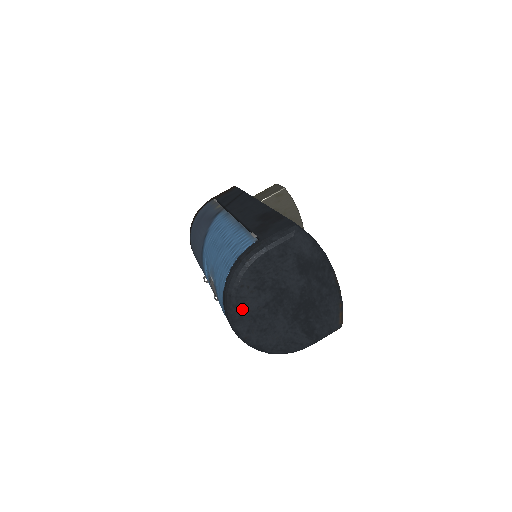
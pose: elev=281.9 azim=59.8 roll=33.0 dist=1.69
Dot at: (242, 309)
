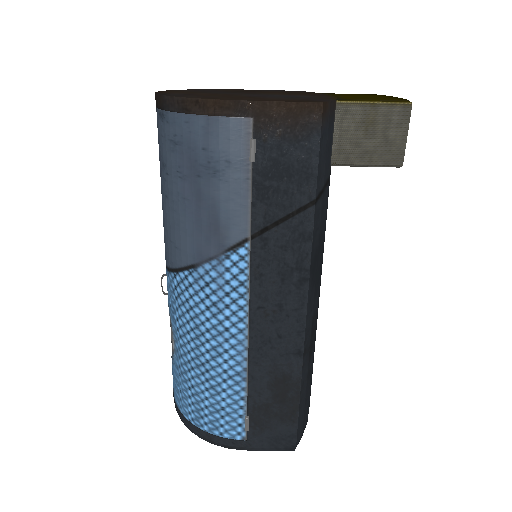
Dot at: occluded
